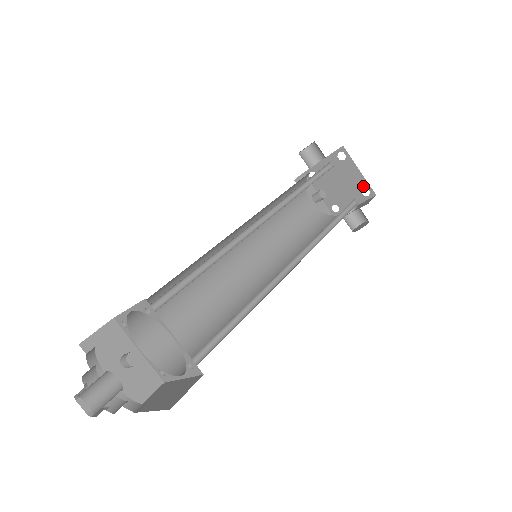
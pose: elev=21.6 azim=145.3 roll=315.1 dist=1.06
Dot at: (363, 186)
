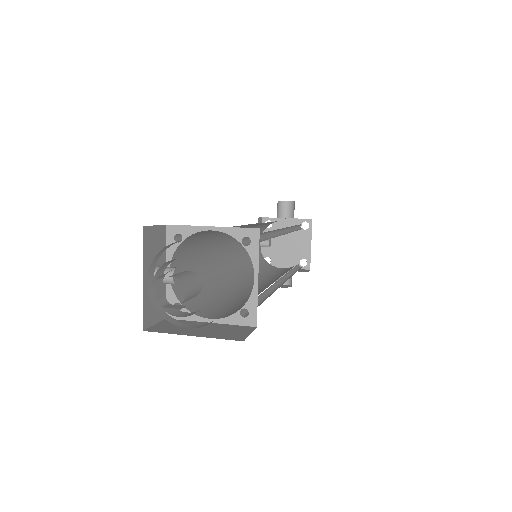
Dot at: (305, 257)
